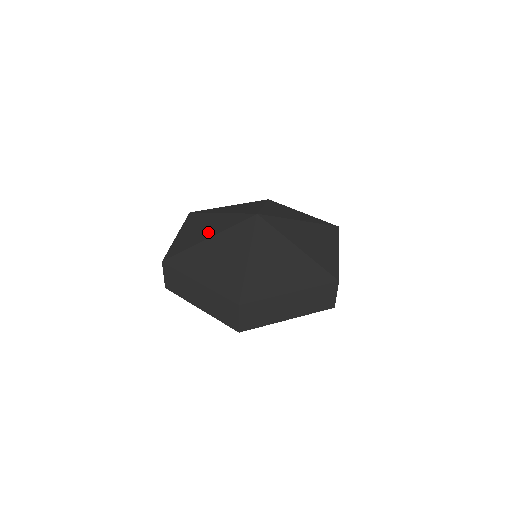
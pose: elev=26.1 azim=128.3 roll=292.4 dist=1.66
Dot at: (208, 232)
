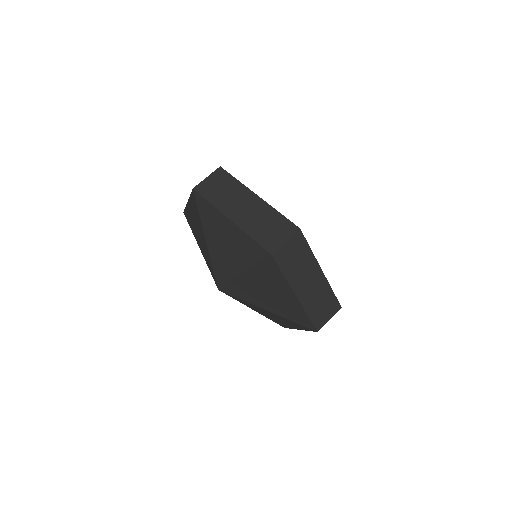
Dot at: occluded
